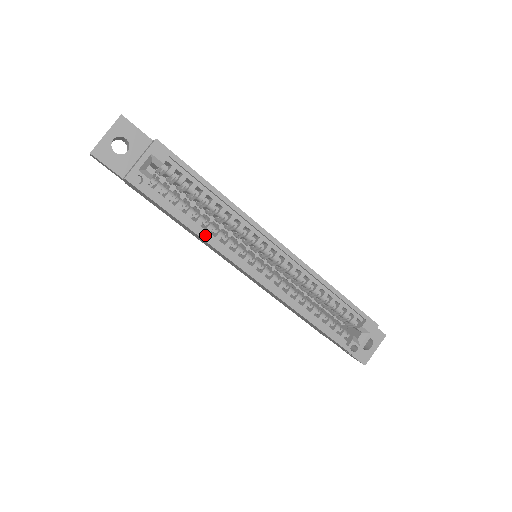
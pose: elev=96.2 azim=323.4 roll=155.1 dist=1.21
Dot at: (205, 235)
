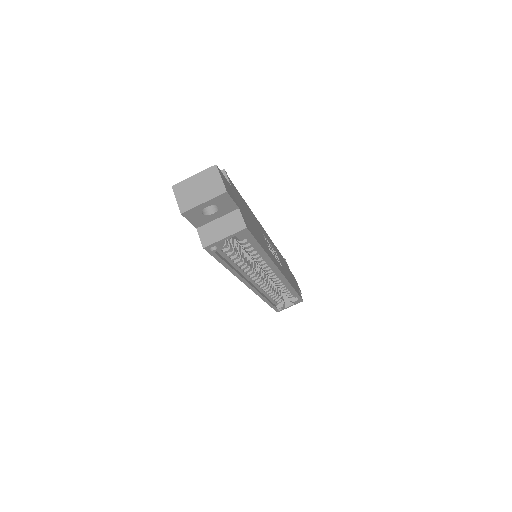
Dot at: (236, 272)
